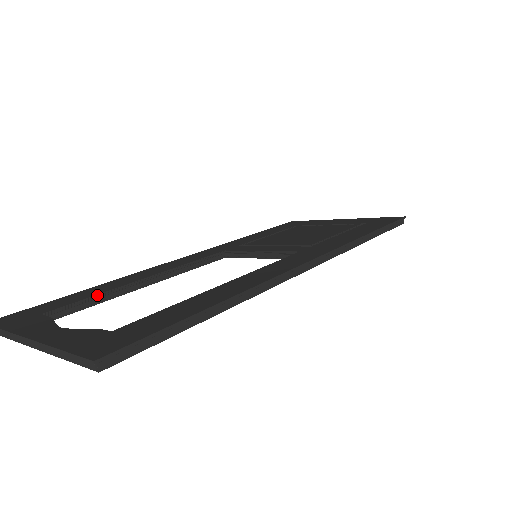
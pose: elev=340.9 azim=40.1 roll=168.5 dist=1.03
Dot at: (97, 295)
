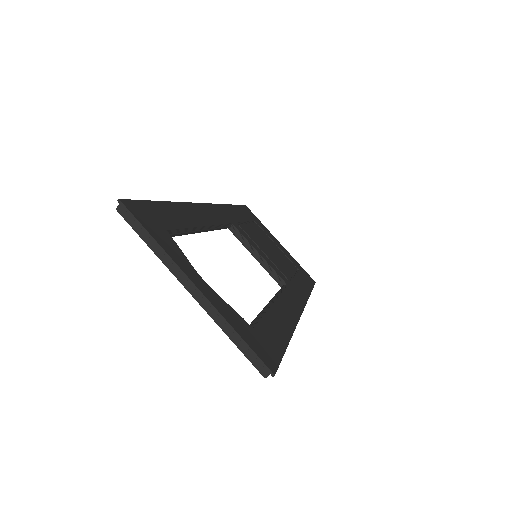
Dot at: (187, 229)
